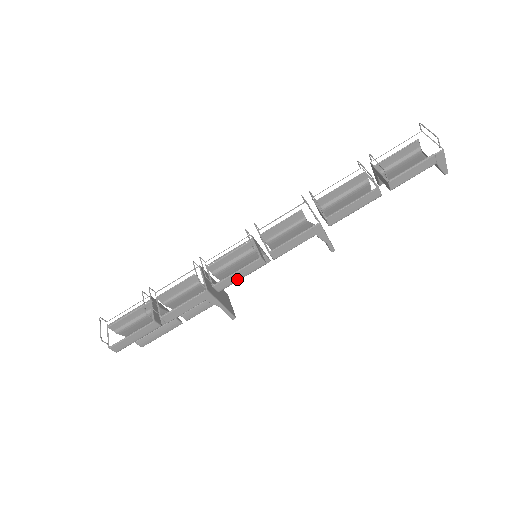
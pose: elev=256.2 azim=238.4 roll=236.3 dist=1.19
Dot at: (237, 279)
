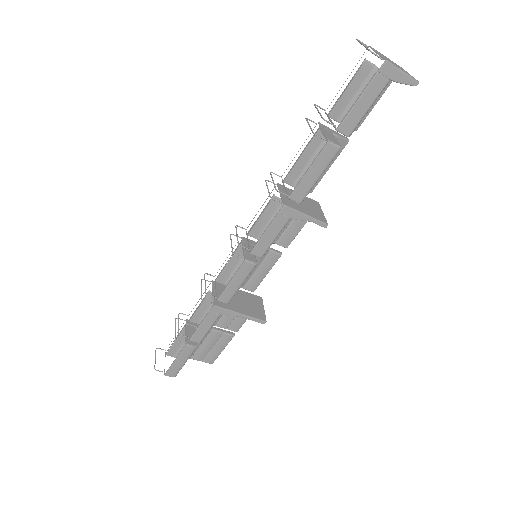
Dot at: (237, 287)
